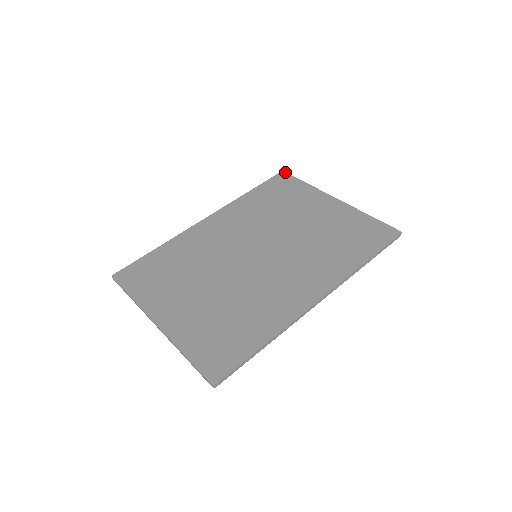
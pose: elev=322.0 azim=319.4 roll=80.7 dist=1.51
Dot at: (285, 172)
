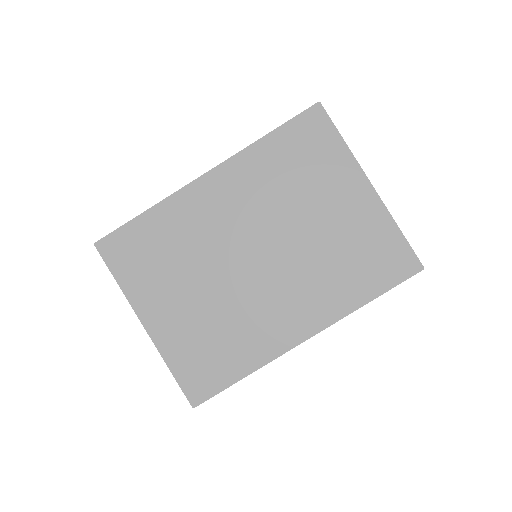
Dot at: (322, 106)
